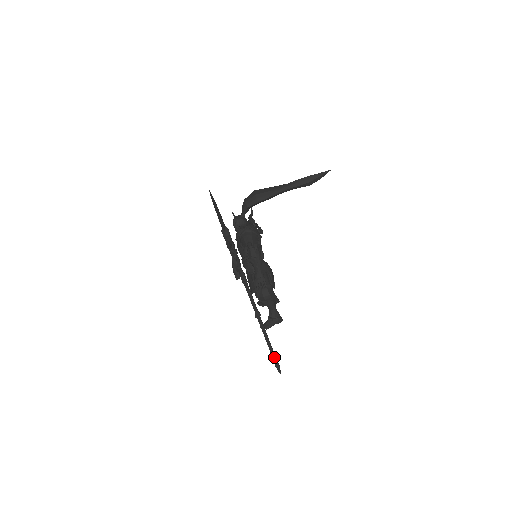
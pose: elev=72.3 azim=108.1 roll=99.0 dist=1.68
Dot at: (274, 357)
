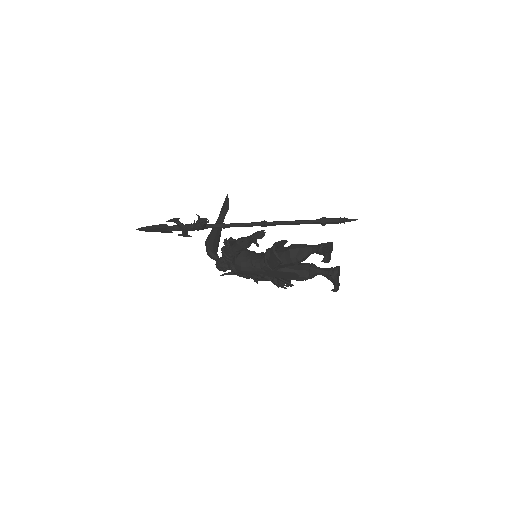
Dot at: (325, 219)
